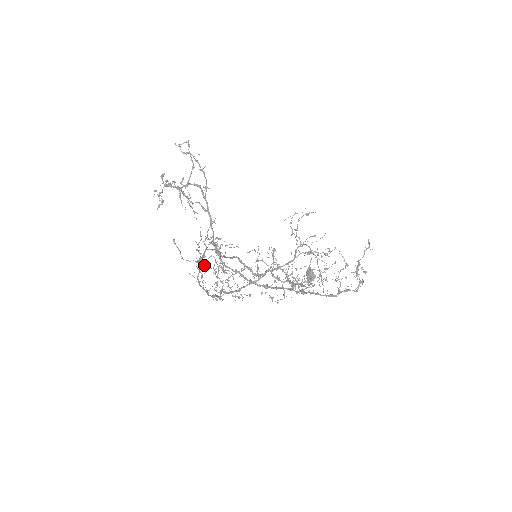
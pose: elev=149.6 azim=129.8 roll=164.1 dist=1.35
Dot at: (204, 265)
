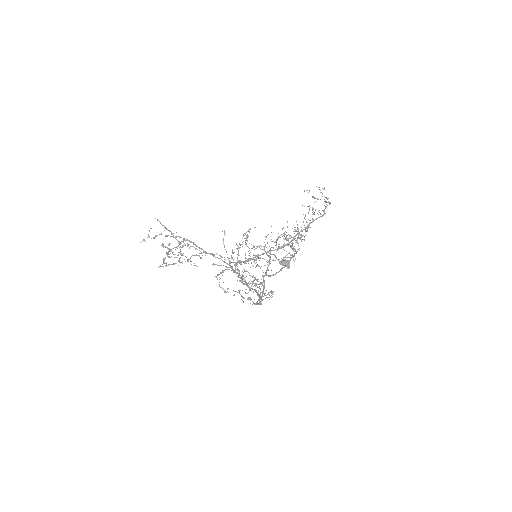
Dot at: occluded
